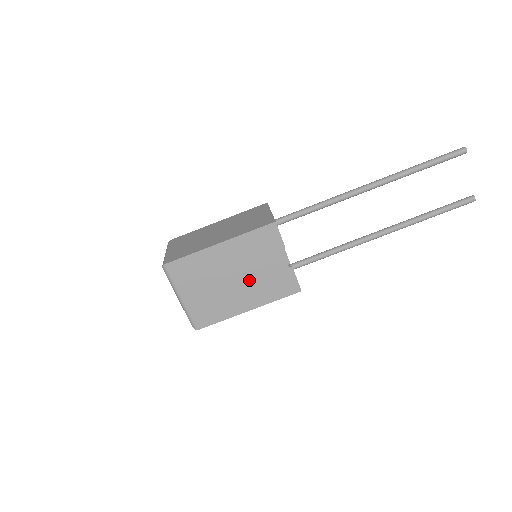
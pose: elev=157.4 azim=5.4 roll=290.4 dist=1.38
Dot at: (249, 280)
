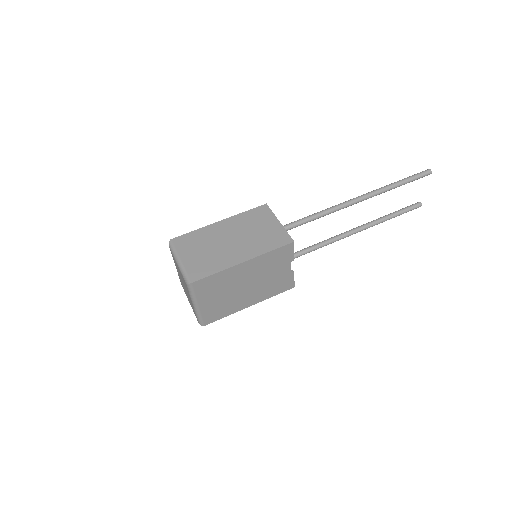
Dot at: (258, 285)
